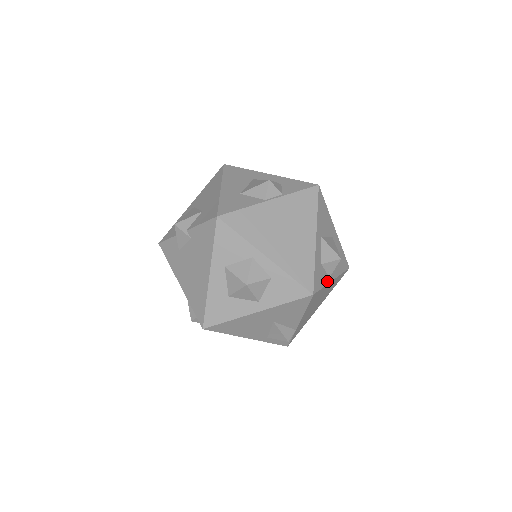
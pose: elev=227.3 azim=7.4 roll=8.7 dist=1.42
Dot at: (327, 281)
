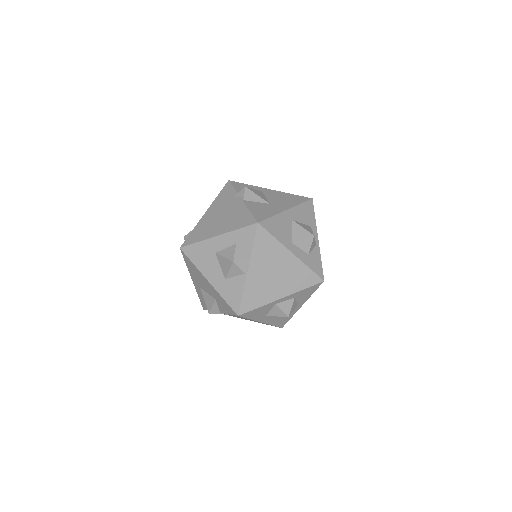
Dot at: (318, 251)
